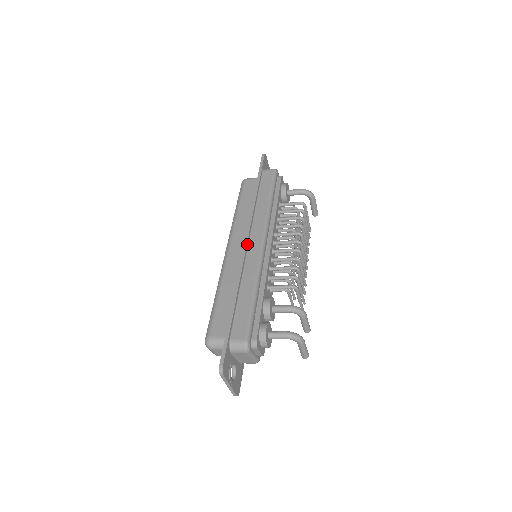
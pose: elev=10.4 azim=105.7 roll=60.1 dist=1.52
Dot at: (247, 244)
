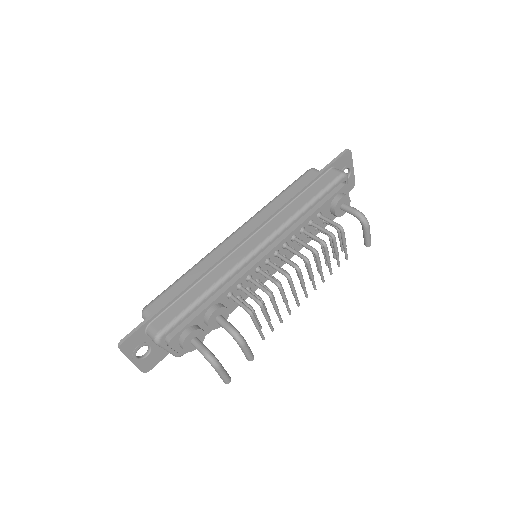
Dot at: (242, 241)
